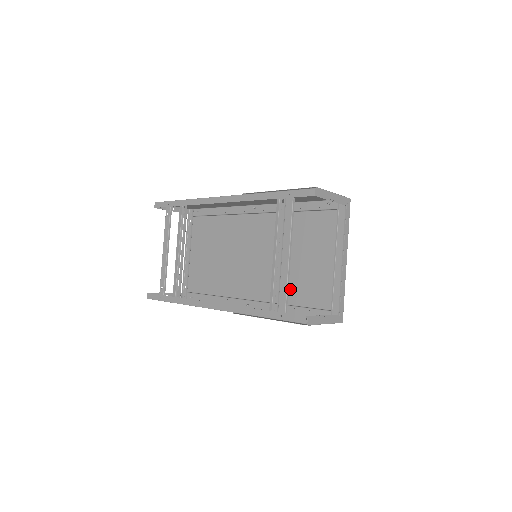
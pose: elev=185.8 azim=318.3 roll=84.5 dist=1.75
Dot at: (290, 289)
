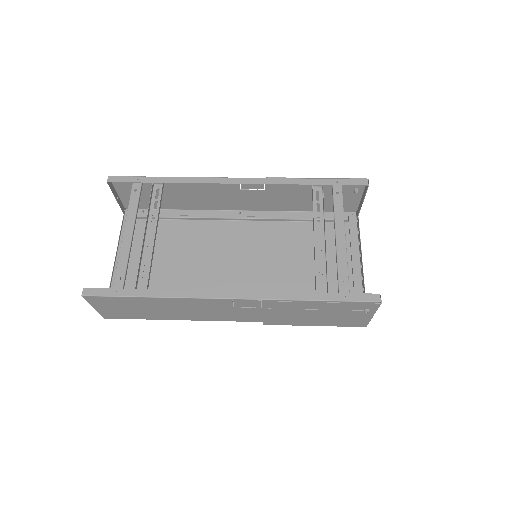
Dot at: occluded
